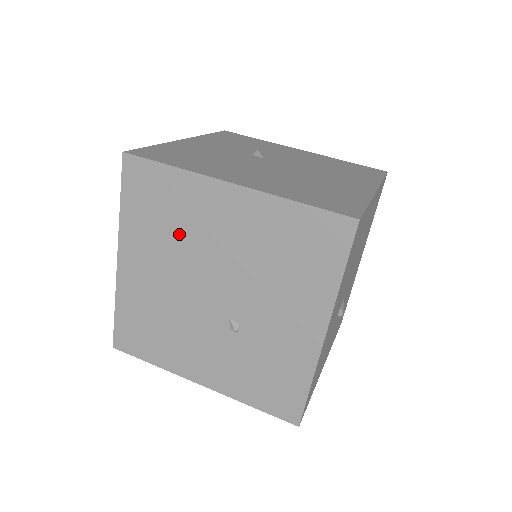
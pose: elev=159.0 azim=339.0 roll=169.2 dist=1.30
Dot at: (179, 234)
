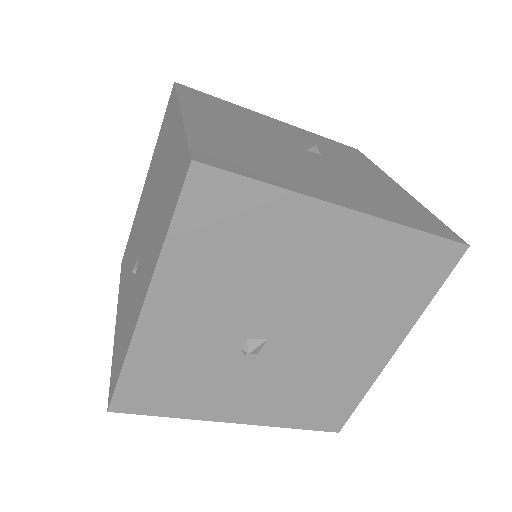
Dot at: (159, 161)
